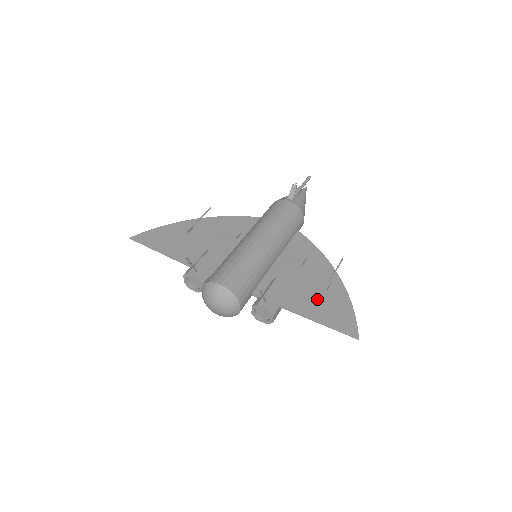
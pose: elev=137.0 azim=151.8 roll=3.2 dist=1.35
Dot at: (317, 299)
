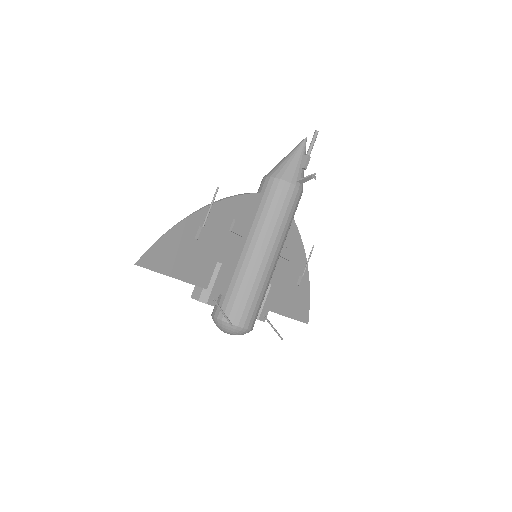
Dot at: (292, 295)
